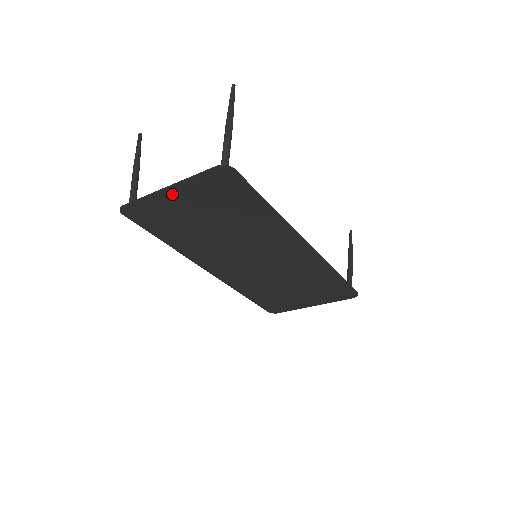
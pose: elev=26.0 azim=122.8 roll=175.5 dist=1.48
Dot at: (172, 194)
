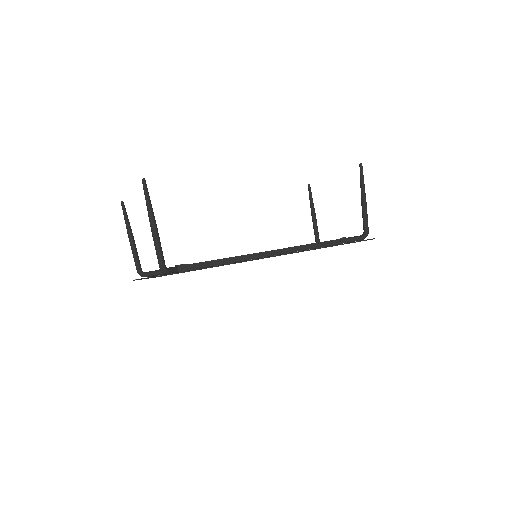
Dot at: occluded
